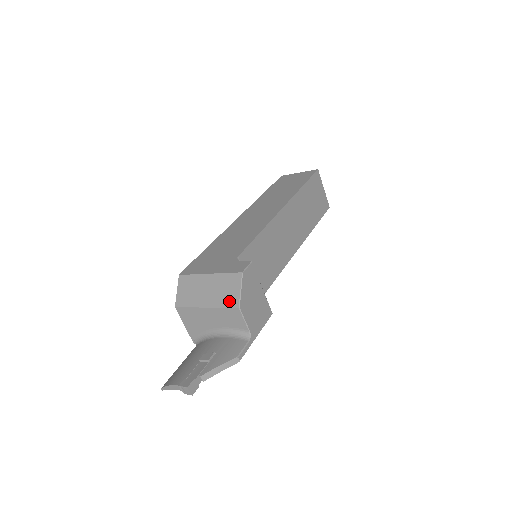
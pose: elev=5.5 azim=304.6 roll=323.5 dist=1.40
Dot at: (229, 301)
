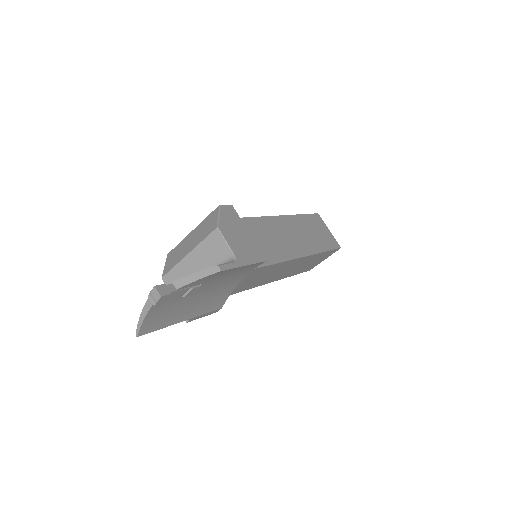
Dot at: (208, 231)
